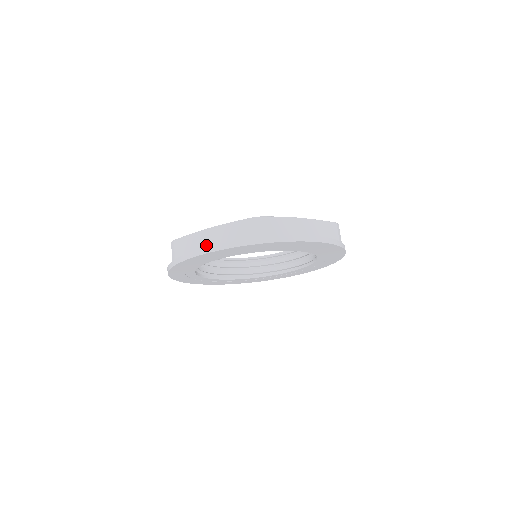
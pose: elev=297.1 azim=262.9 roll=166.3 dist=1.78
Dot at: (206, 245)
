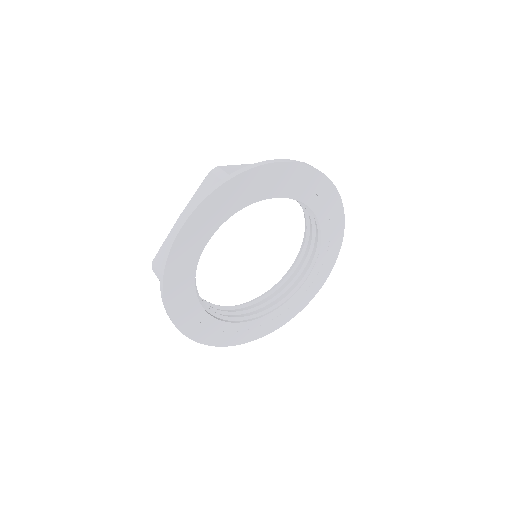
Dot at: occluded
